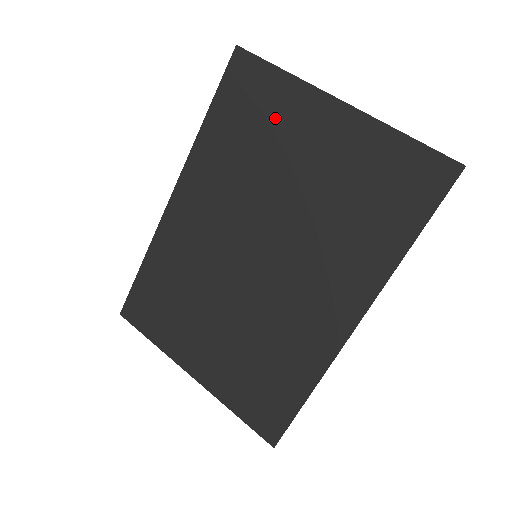
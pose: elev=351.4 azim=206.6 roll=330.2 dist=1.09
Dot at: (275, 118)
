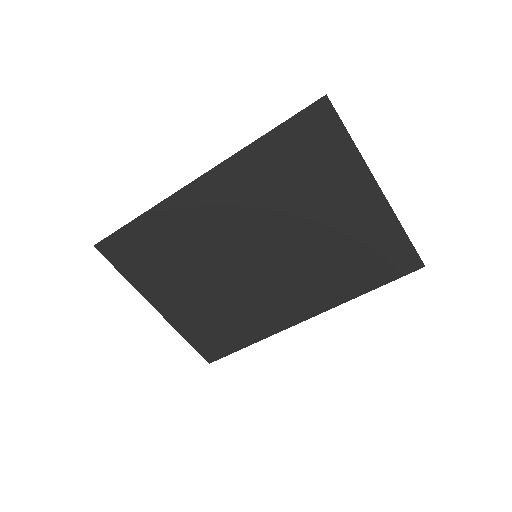
Dot at: (326, 173)
